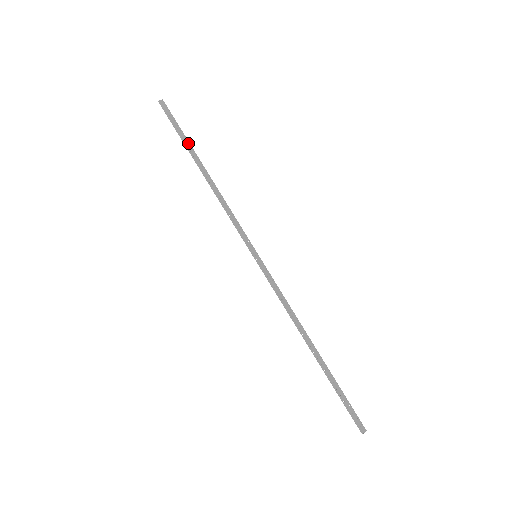
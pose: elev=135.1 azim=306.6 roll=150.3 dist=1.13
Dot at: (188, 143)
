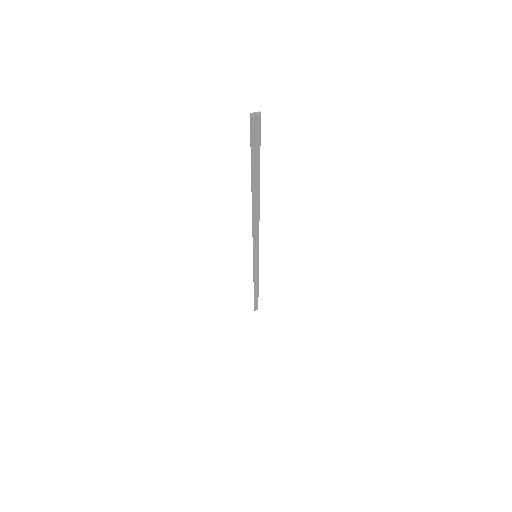
Dot at: (258, 175)
